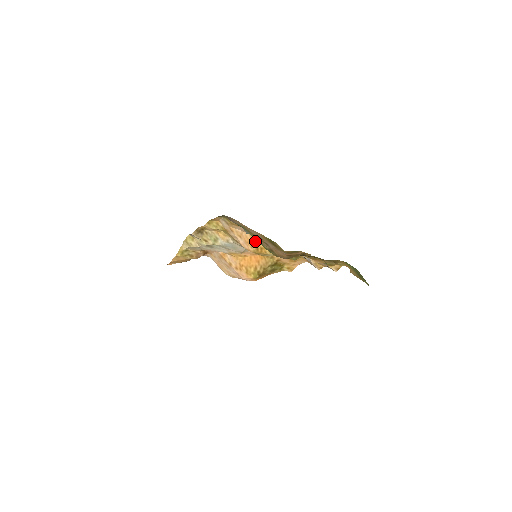
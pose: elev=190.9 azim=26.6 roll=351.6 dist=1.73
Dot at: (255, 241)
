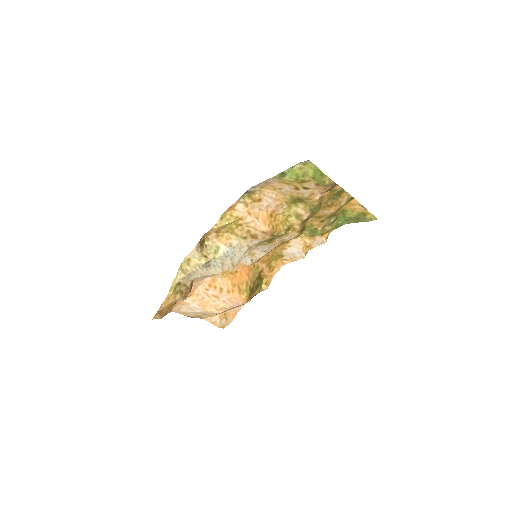
Dot at: (271, 218)
